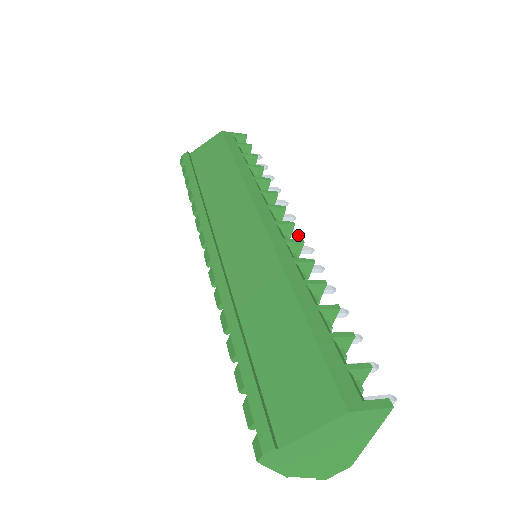
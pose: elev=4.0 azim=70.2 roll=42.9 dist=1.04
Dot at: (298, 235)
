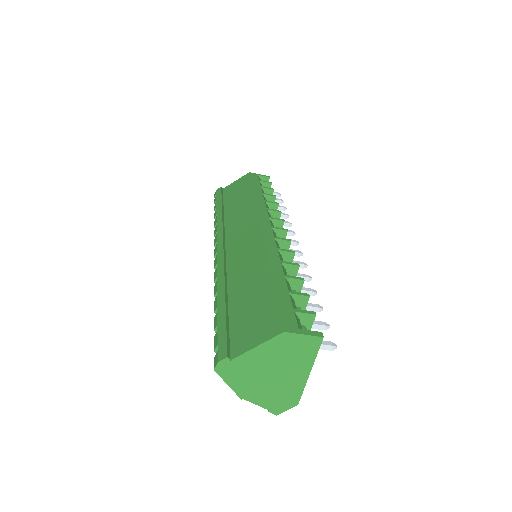
Dot at: (293, 244)
